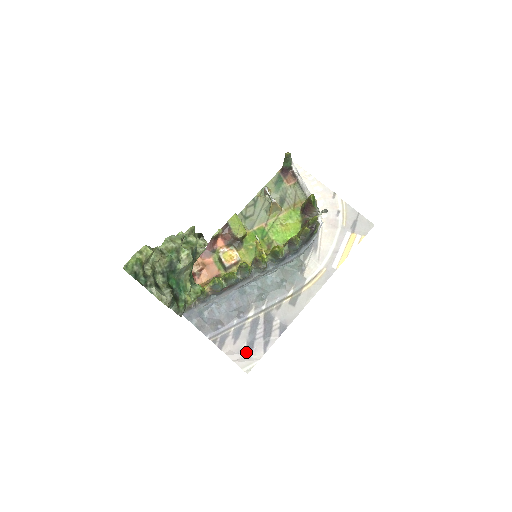
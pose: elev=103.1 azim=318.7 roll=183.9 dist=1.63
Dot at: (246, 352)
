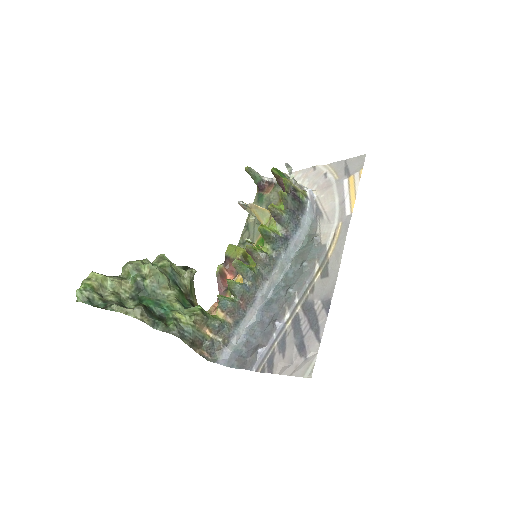
Dot at: (299, 356)
